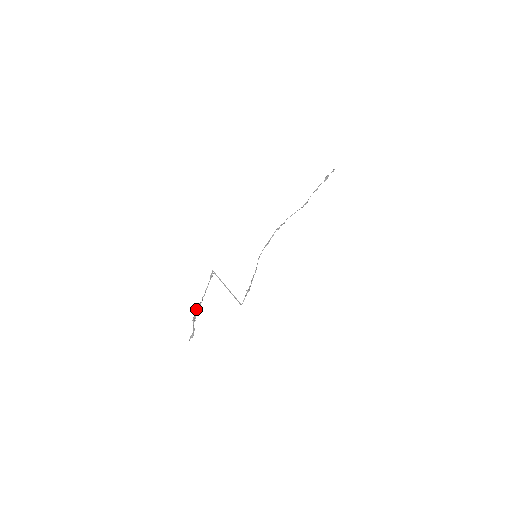
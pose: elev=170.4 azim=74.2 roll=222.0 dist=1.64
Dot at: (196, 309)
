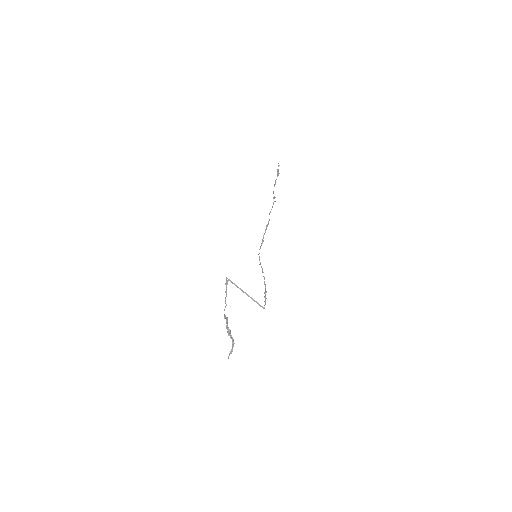
Dot at: (227, 322)
